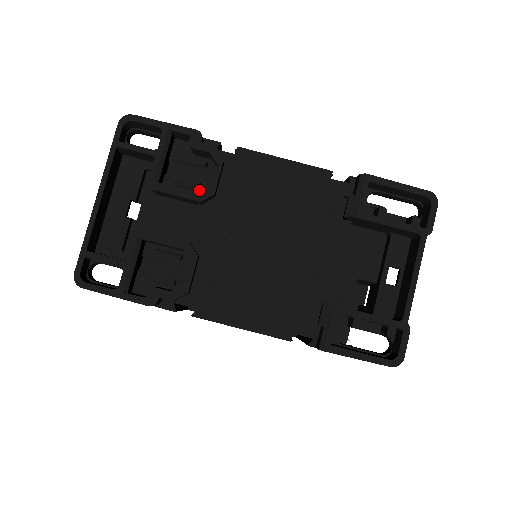
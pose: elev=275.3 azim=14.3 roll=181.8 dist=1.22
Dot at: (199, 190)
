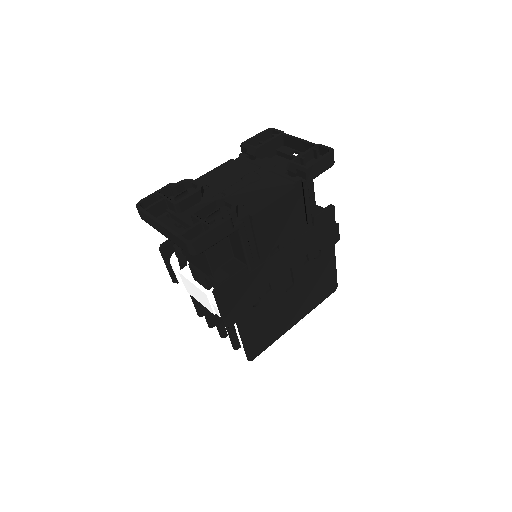
Dot at: occluded
